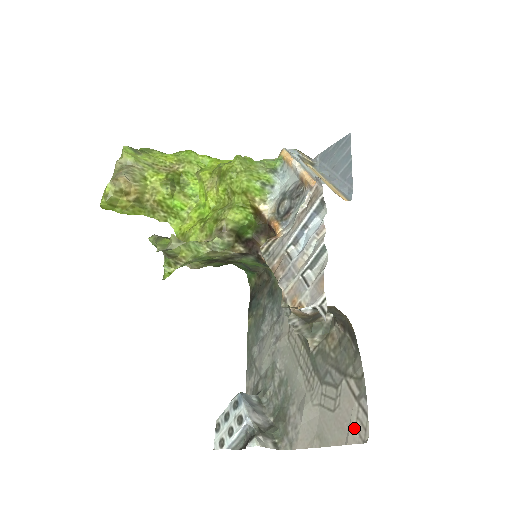
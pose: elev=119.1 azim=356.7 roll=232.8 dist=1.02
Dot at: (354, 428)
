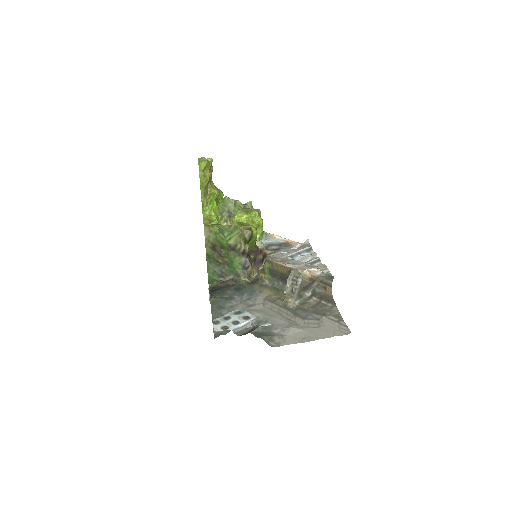
Dot at: (339, 330)
